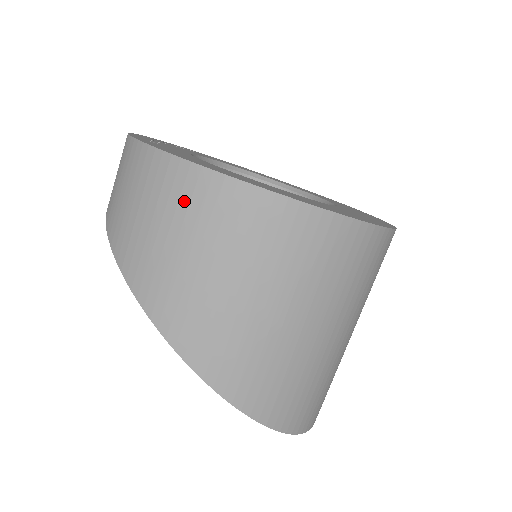
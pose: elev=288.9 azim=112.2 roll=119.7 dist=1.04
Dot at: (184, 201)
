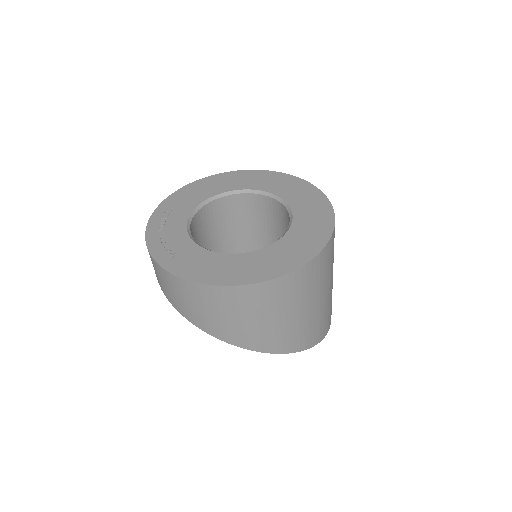
Dot at: (234, 302)
